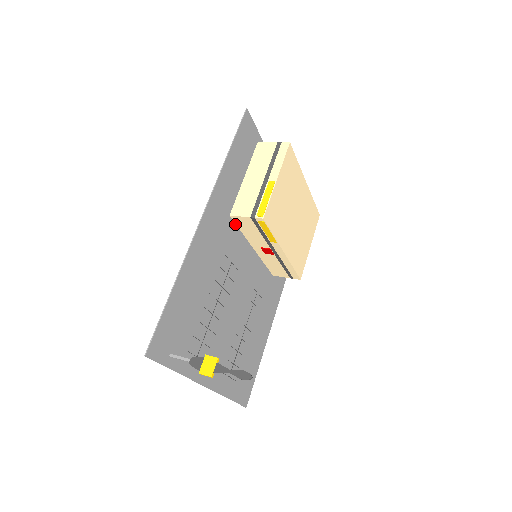
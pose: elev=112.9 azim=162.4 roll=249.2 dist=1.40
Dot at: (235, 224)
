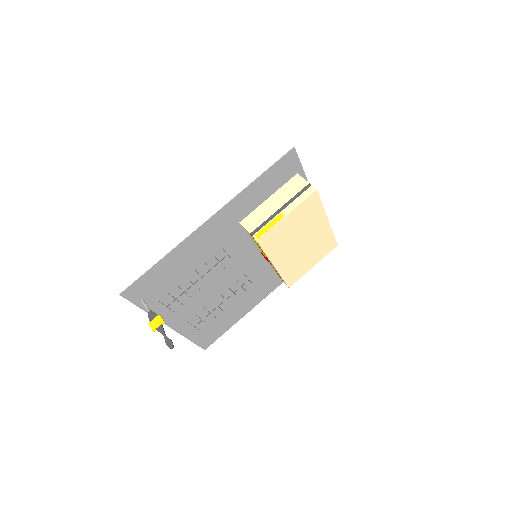
Dot at: (244, 229)
